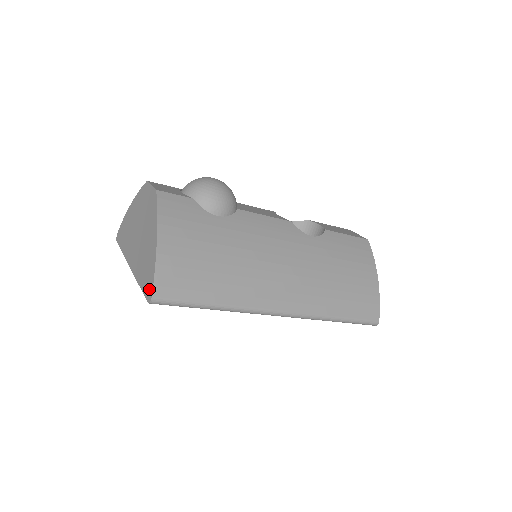
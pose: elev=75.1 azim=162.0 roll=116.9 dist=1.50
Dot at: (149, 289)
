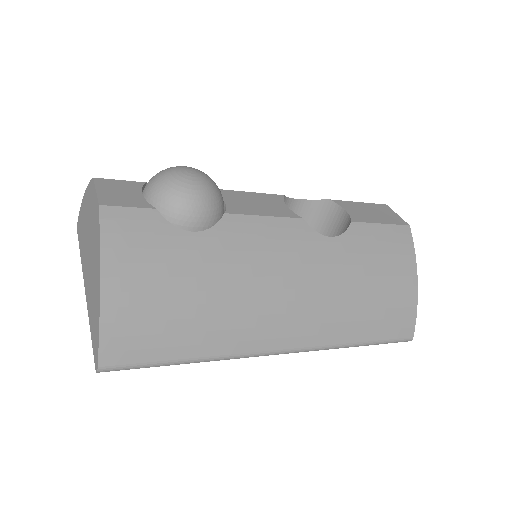
Dot at: (95, 352)
